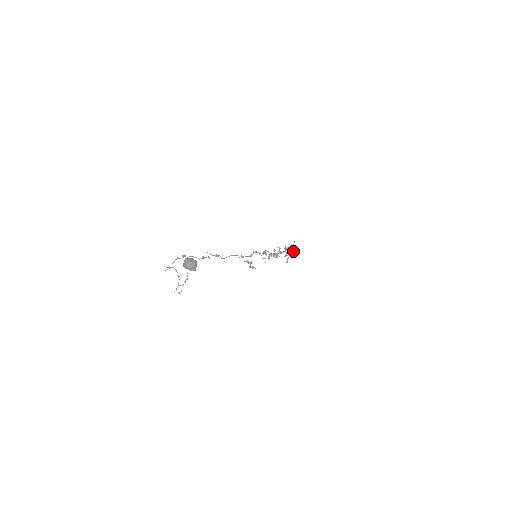
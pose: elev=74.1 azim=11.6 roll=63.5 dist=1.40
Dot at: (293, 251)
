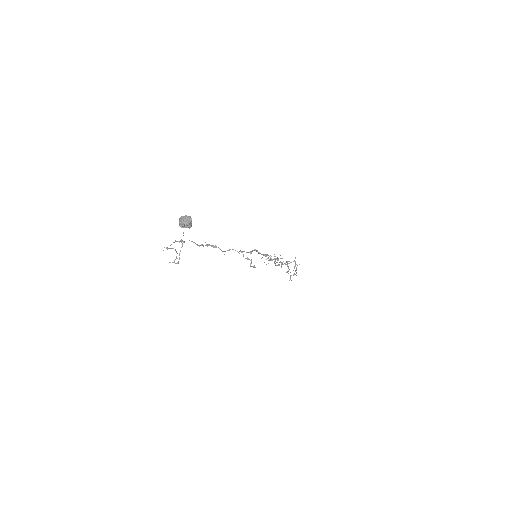
Dot at: (295, 270)
